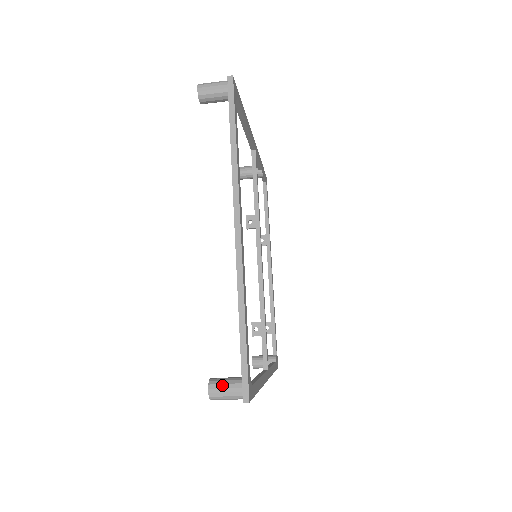
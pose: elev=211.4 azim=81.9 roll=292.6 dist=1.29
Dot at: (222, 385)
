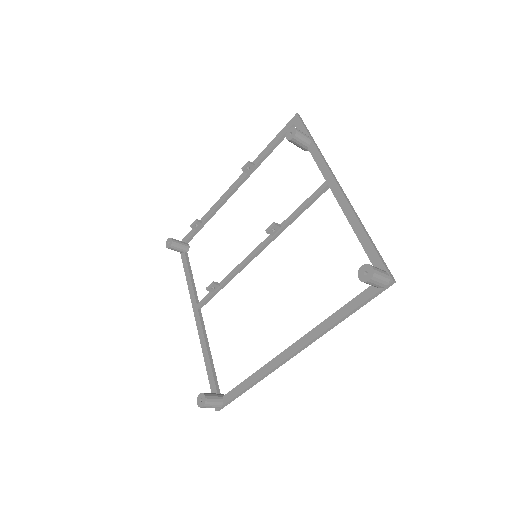
Dot at: (212, 405)
